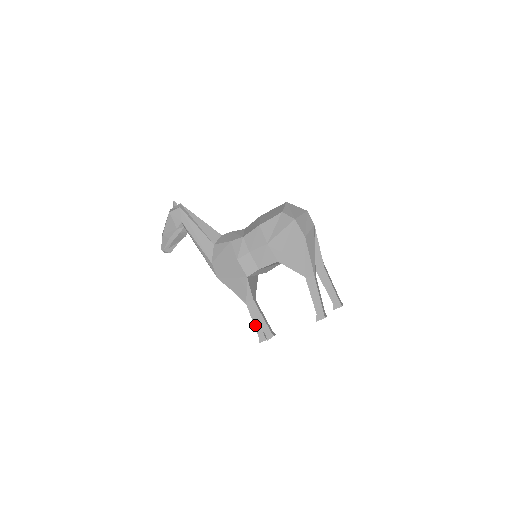
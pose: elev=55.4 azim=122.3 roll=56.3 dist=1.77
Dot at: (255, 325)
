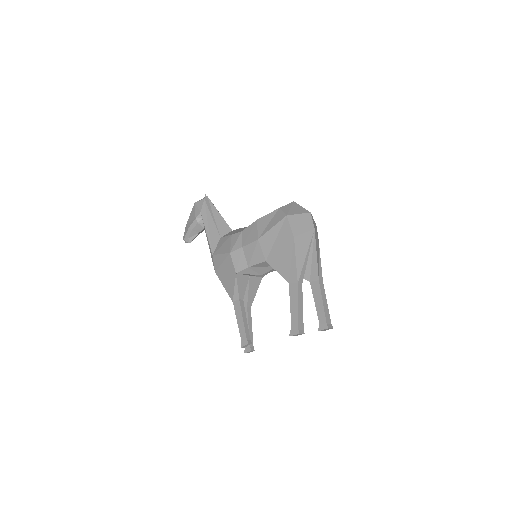
Dot at: occluded
